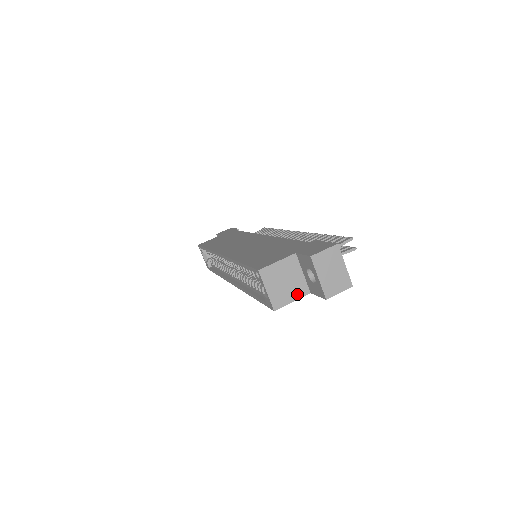
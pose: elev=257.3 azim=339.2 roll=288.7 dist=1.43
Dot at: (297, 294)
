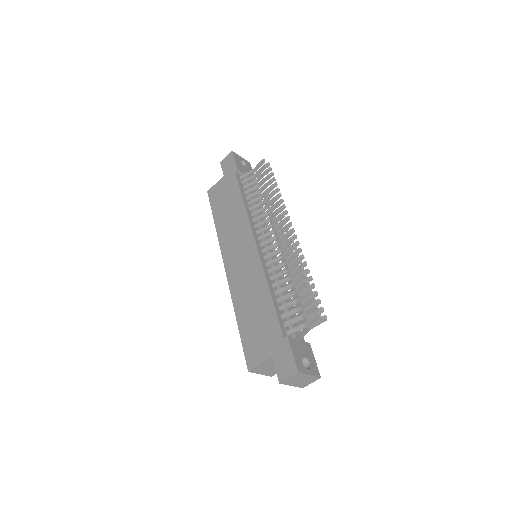
Dot at: occluded
